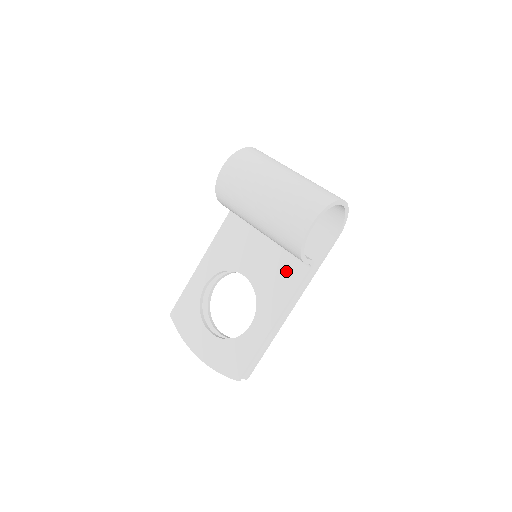
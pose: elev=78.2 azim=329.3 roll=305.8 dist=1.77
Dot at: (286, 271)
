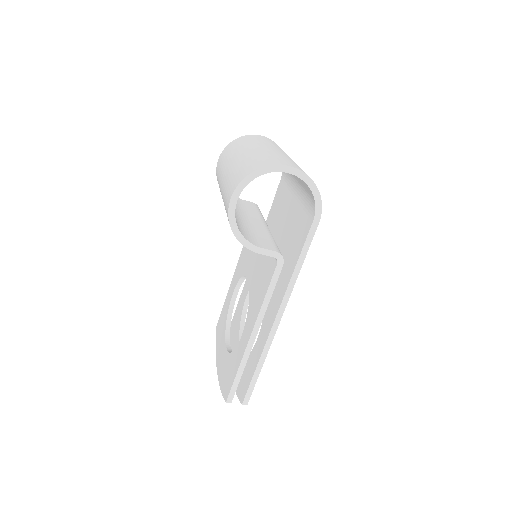
Dot at: (266, 269)
